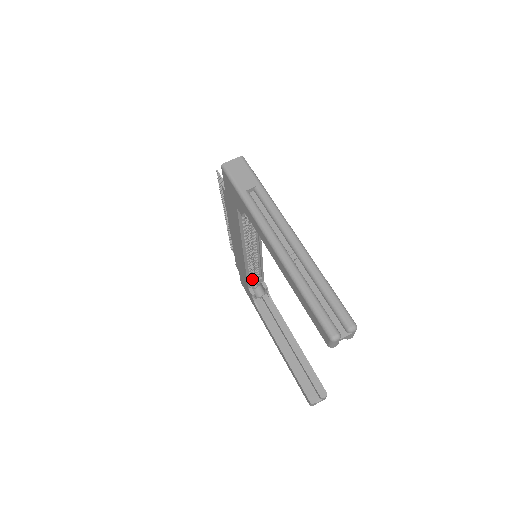
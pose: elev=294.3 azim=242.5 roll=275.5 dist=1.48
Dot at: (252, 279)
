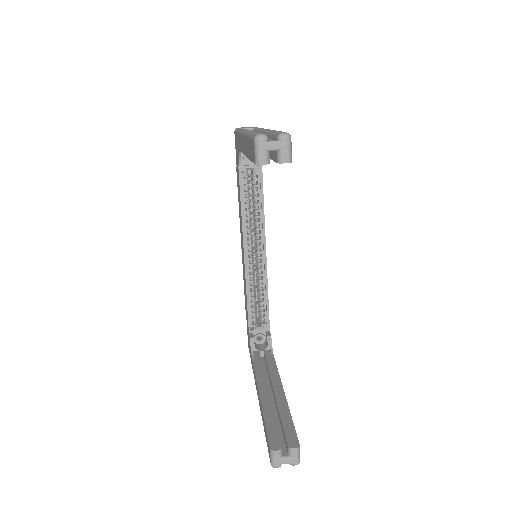
Dot at: occluded
